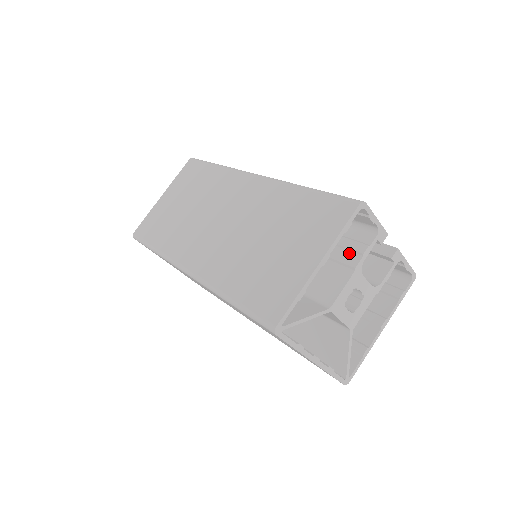
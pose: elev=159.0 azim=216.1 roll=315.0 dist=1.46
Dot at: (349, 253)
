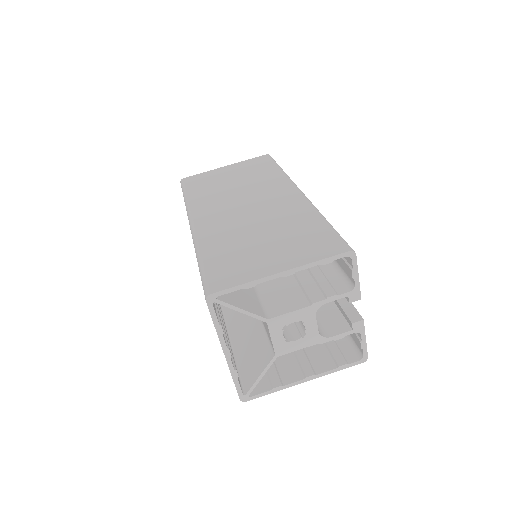
Dot at: (318, 290)
